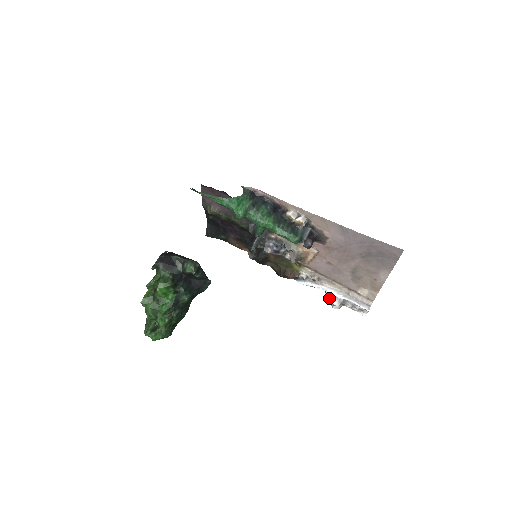
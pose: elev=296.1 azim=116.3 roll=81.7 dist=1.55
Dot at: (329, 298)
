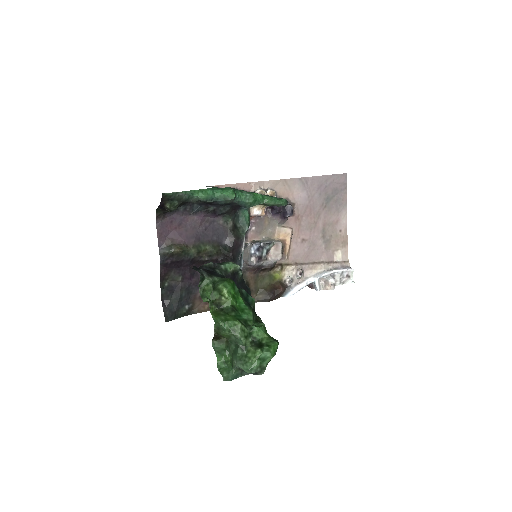
Dot at: (320, 288)
